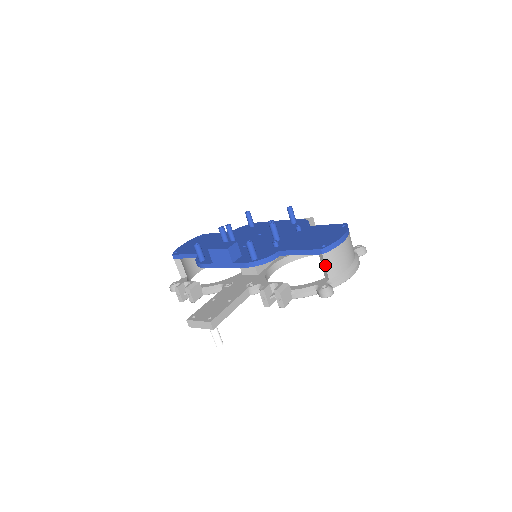
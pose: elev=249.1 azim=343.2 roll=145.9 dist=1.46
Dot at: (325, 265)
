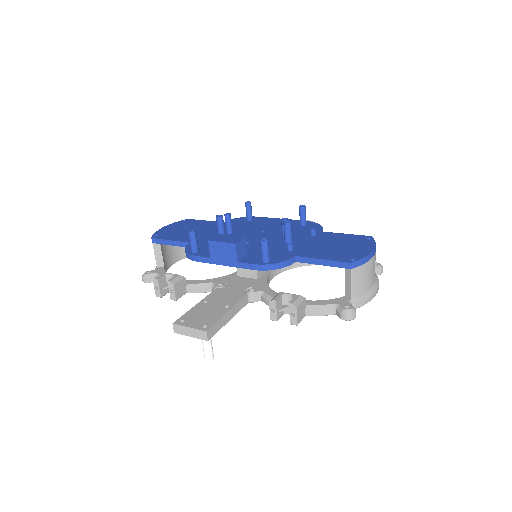
Dot at: (351, 282)
